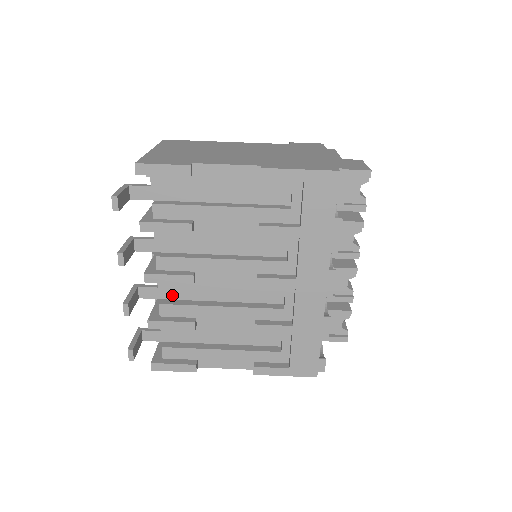
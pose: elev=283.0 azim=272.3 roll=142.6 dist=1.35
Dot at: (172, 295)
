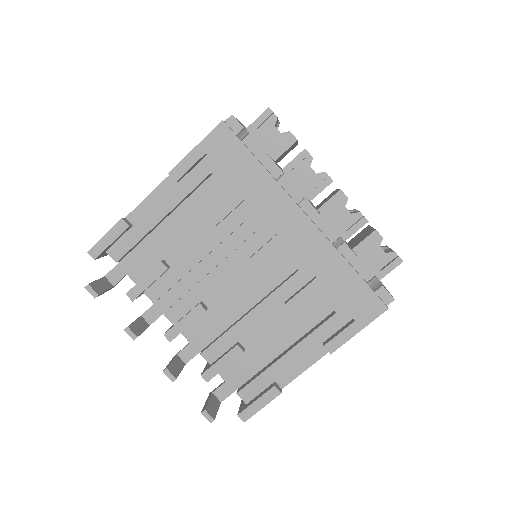
Dot at: (207, 339)
